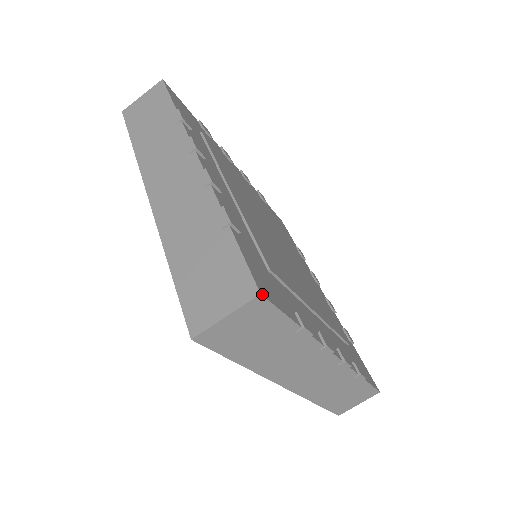
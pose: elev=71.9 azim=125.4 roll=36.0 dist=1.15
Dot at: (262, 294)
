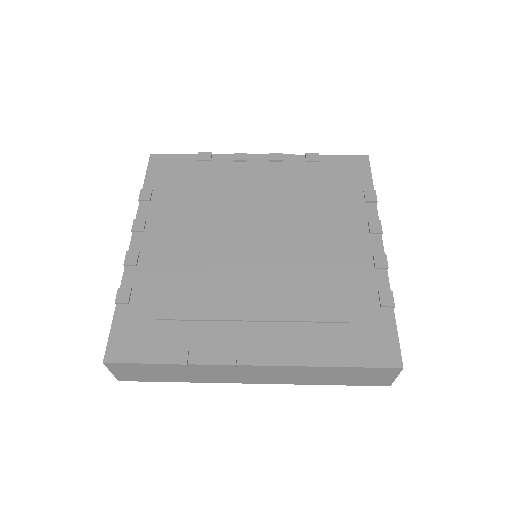
Dot at: (401, 365)
